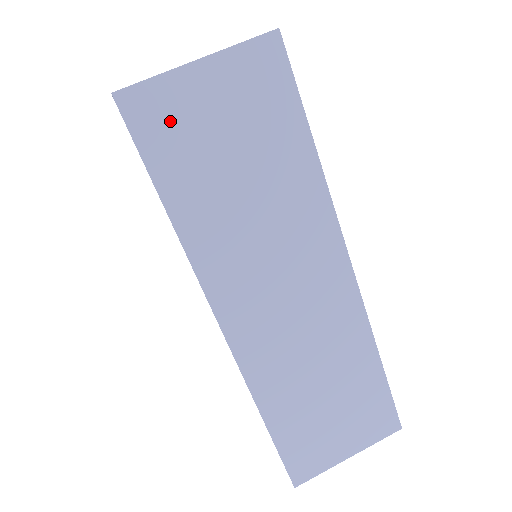
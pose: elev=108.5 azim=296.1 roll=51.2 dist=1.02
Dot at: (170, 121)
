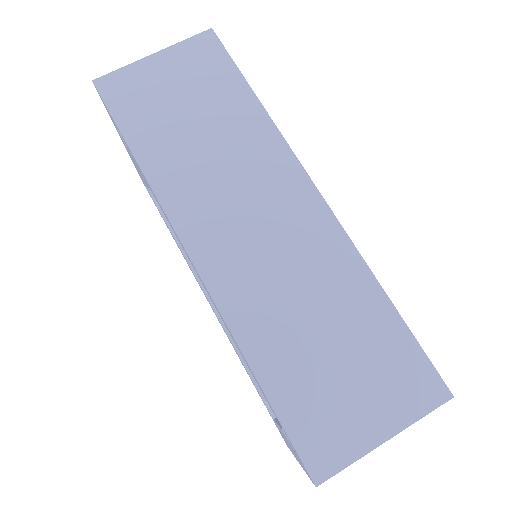
Dot at: (135, 92)
